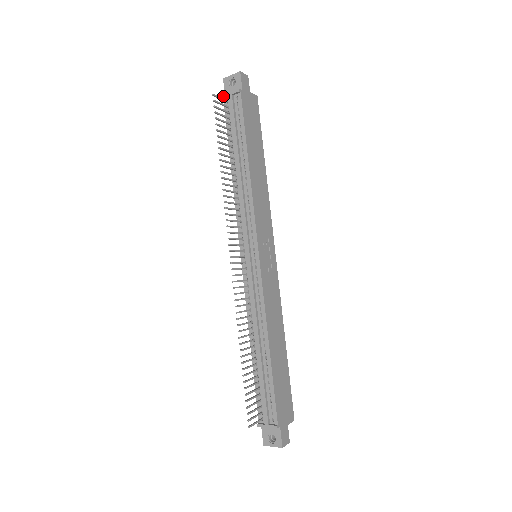
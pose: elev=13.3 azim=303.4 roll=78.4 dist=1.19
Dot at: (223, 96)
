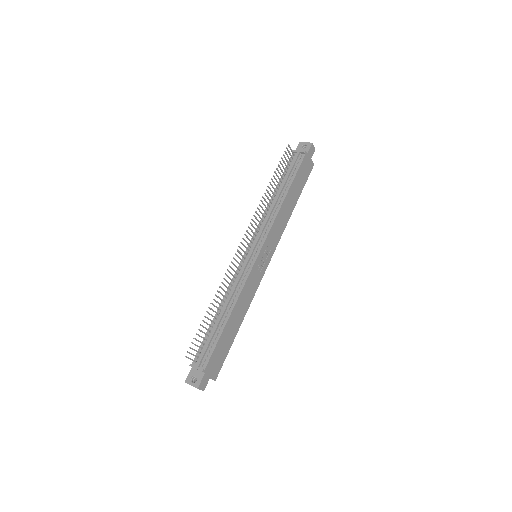
Dot at: (293, 151)
